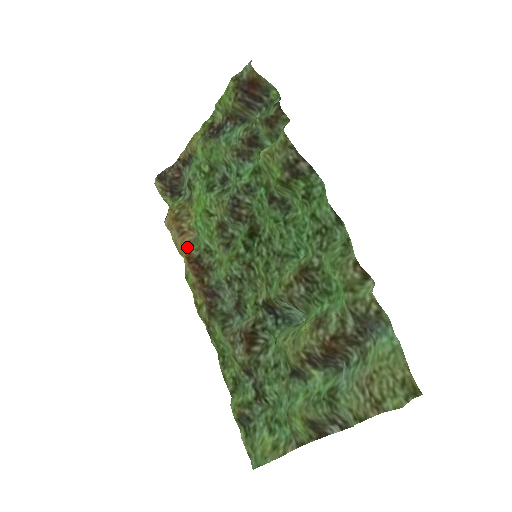
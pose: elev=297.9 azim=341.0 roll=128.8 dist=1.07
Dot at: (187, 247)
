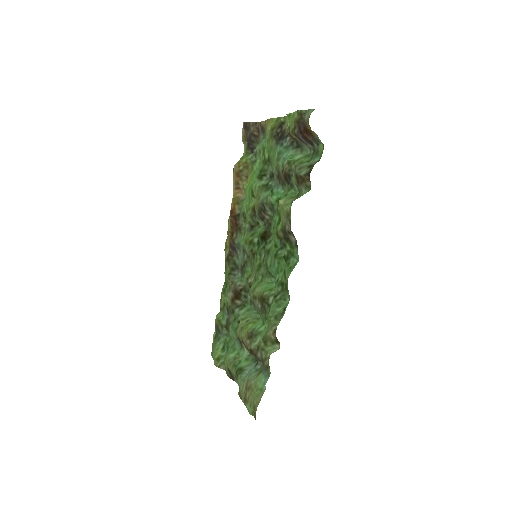
Dot at: (235, 202)
